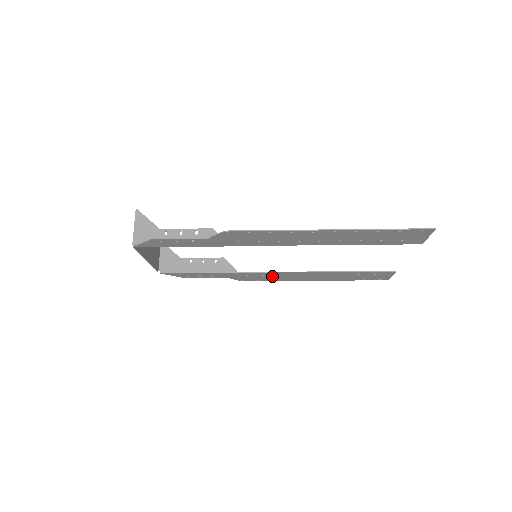
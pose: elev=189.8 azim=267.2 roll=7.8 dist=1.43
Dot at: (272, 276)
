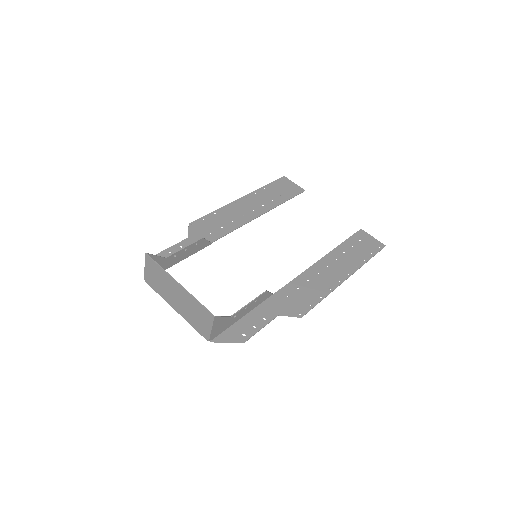
Dot at: (225, 222)
